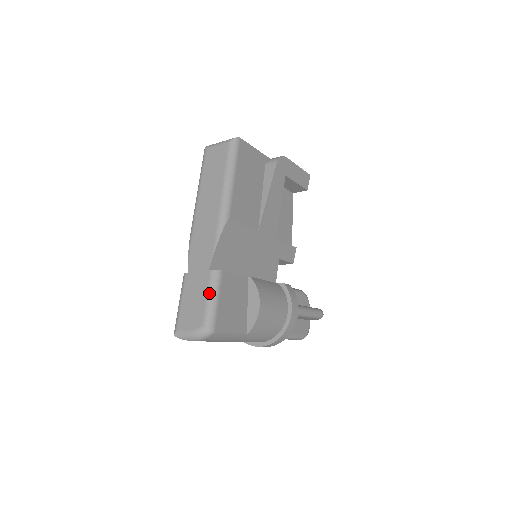
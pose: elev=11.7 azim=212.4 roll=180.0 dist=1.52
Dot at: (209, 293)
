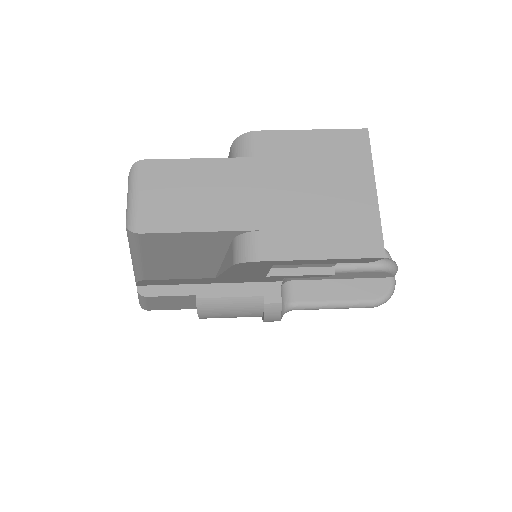
Dot at: (138, 296)
